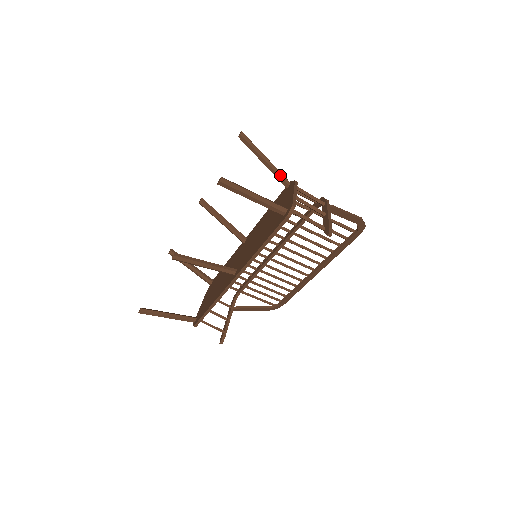
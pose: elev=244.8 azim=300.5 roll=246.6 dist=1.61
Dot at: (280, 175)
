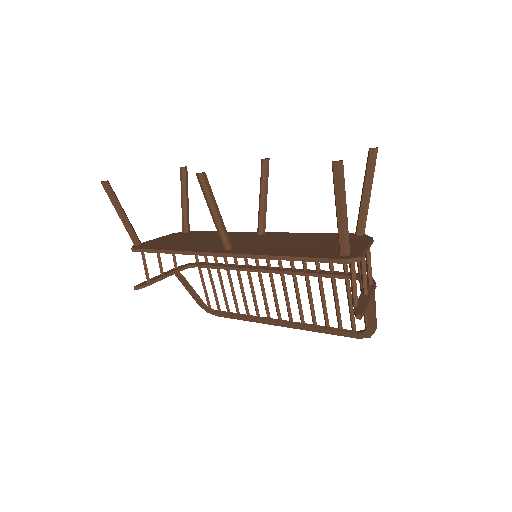
Dot at: (364, 219)
